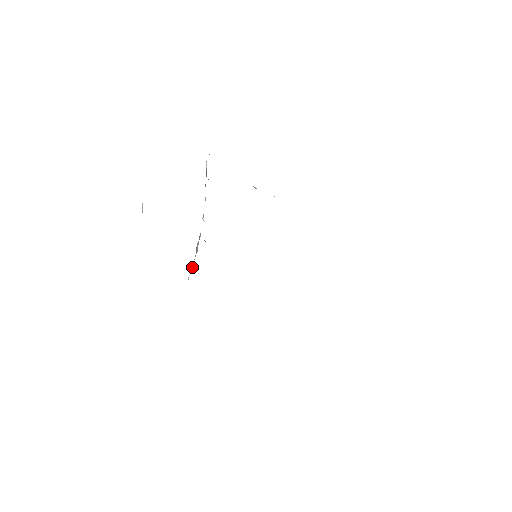
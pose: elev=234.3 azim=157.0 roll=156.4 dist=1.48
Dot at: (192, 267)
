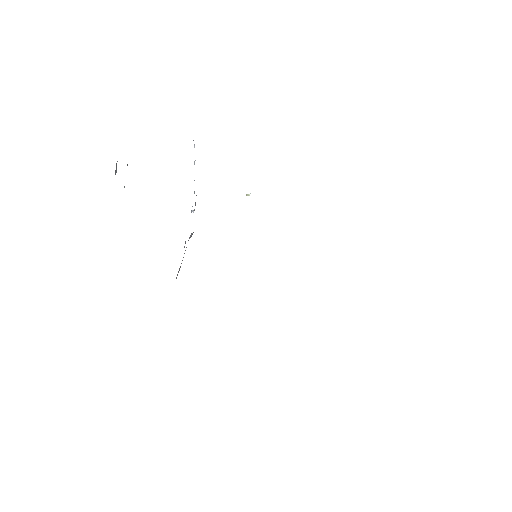
Dot at: occluded
